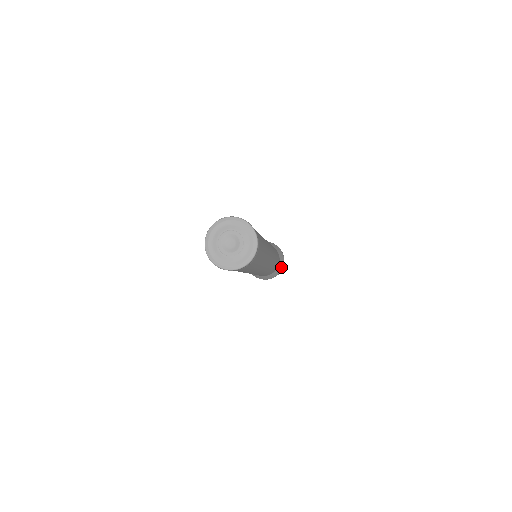
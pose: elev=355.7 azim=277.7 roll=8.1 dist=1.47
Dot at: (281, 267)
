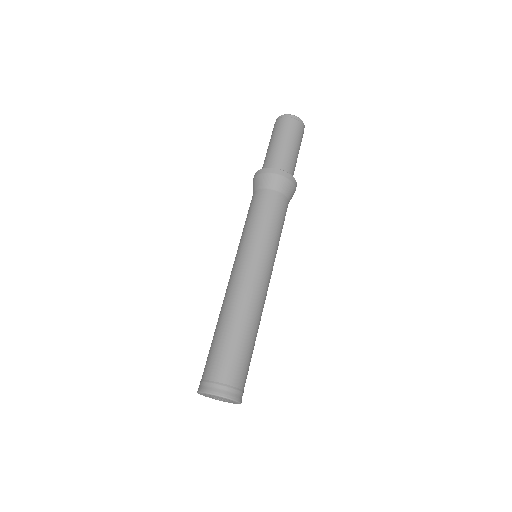
Dot at: occluded
